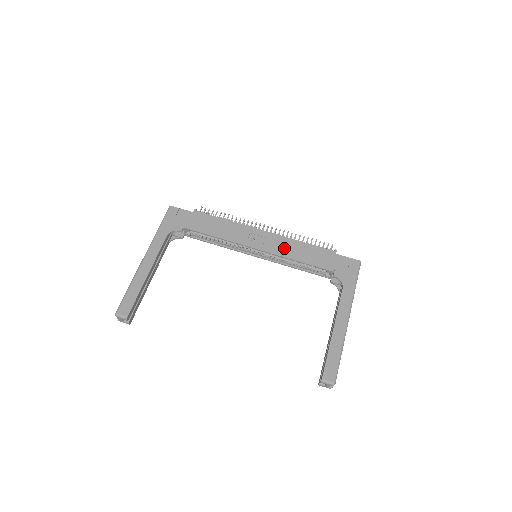
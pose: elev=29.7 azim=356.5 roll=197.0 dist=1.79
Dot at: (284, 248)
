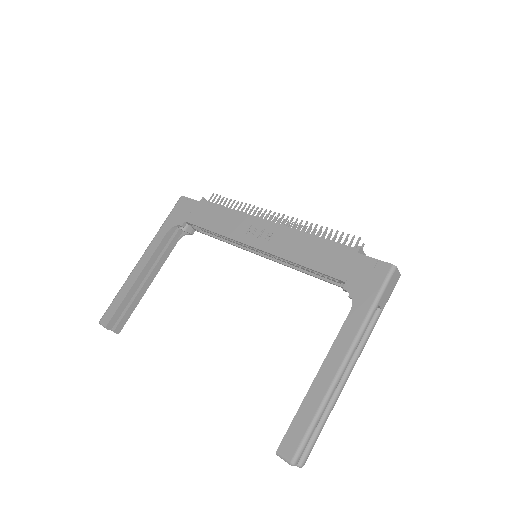
Dot at: (286, 245)
